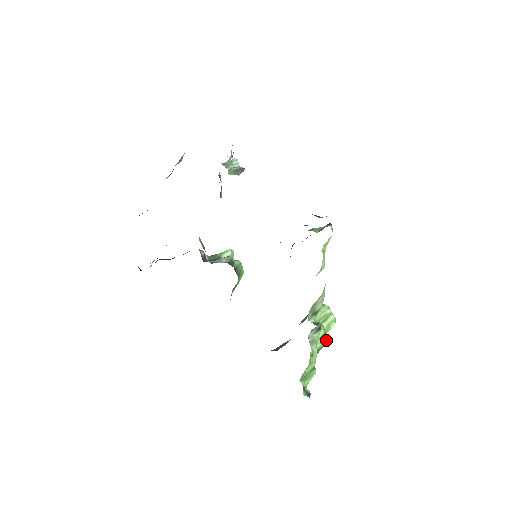
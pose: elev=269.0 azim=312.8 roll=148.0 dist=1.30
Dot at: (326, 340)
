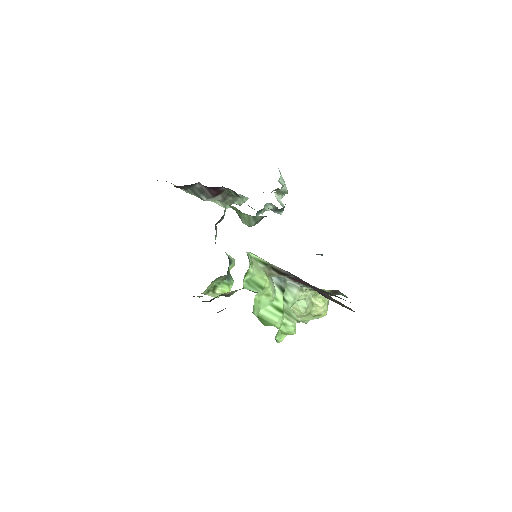
Dot at: (278, 327)
